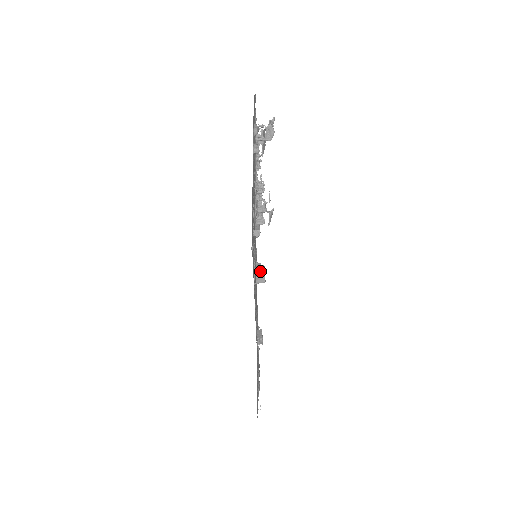
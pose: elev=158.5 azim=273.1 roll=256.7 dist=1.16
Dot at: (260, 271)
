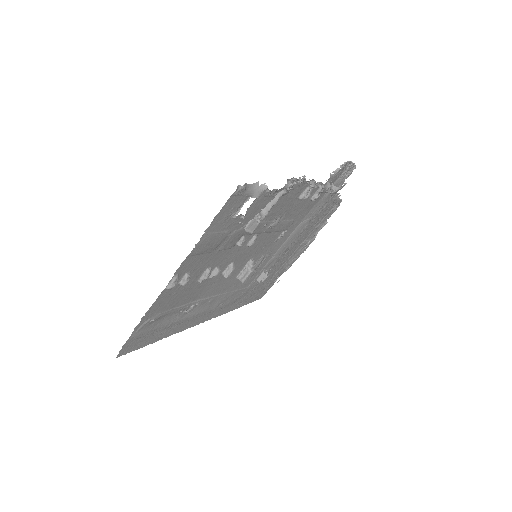
Dot at: (244, 275)
